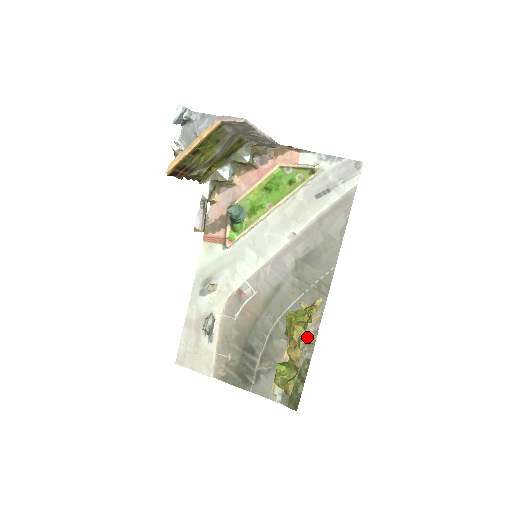
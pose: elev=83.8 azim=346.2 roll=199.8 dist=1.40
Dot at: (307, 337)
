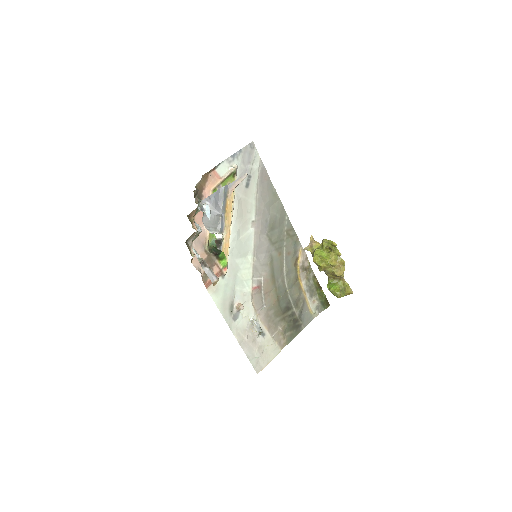
Dot at: (304, 266)
